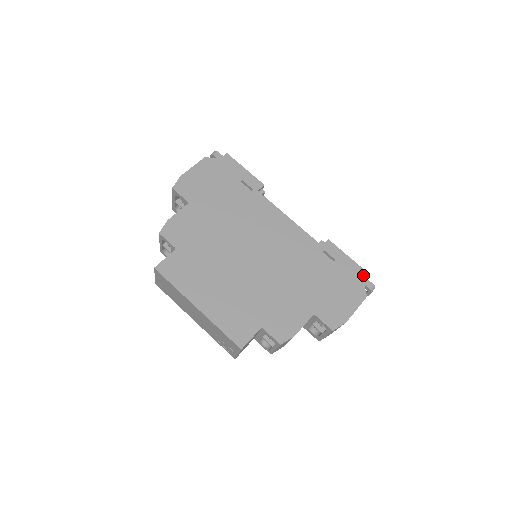
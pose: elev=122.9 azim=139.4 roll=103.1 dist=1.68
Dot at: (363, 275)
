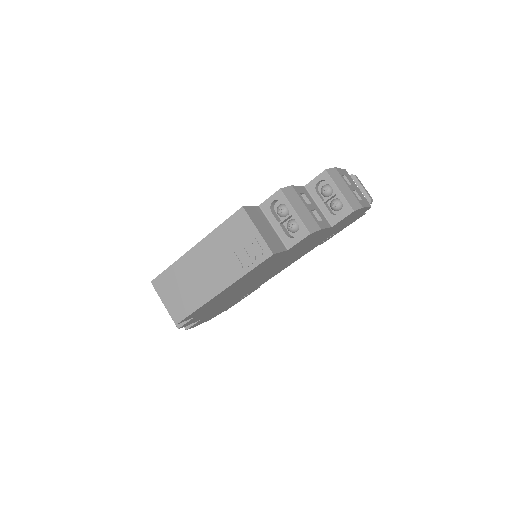
Dot at: occluded
